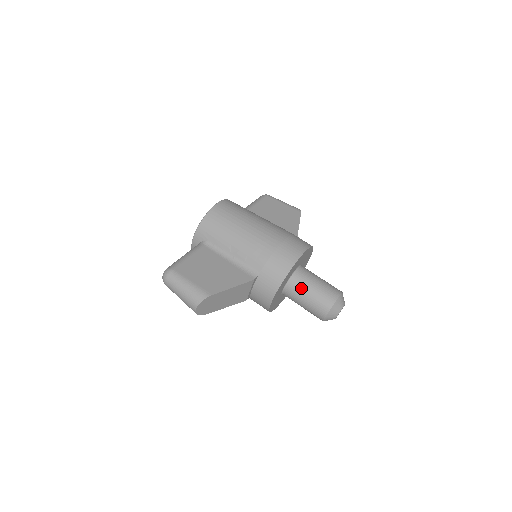
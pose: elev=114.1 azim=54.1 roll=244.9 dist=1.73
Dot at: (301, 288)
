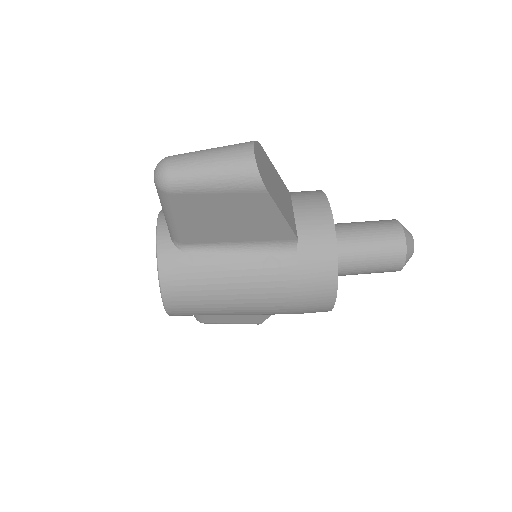
Dot at: (346, 224)
